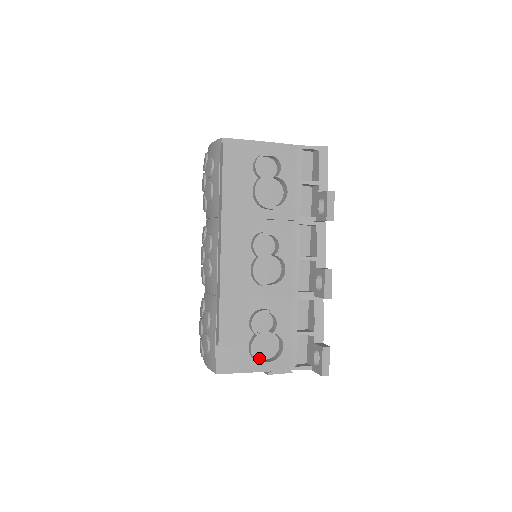
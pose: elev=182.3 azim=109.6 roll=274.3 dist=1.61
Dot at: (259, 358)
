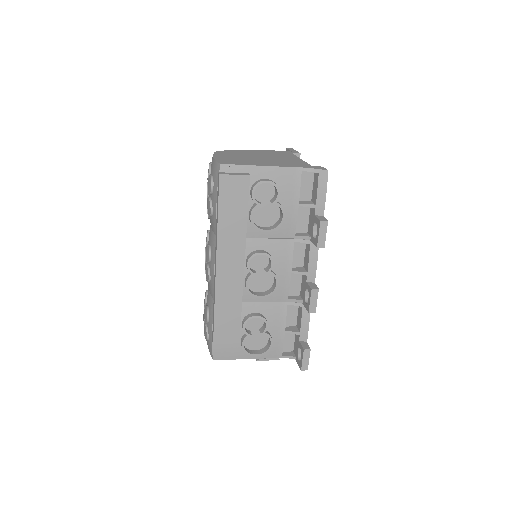
Dot at: (250, 349)
